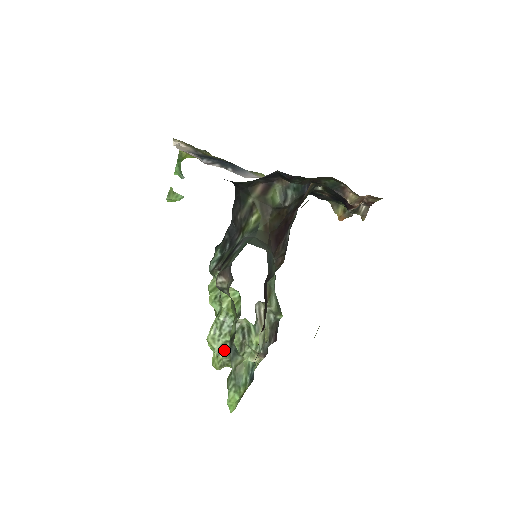
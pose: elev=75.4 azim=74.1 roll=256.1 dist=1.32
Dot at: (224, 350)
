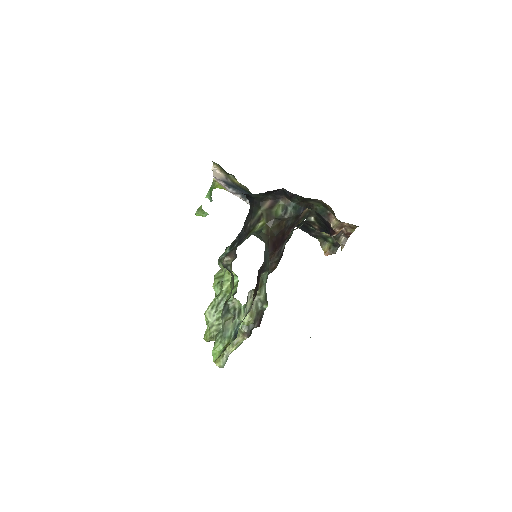
Dot at: (216, 325)
